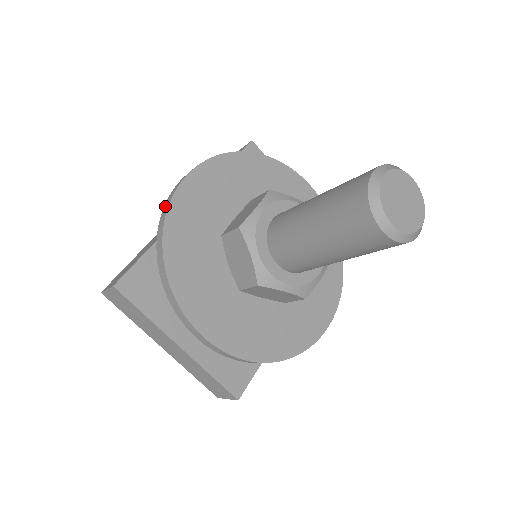
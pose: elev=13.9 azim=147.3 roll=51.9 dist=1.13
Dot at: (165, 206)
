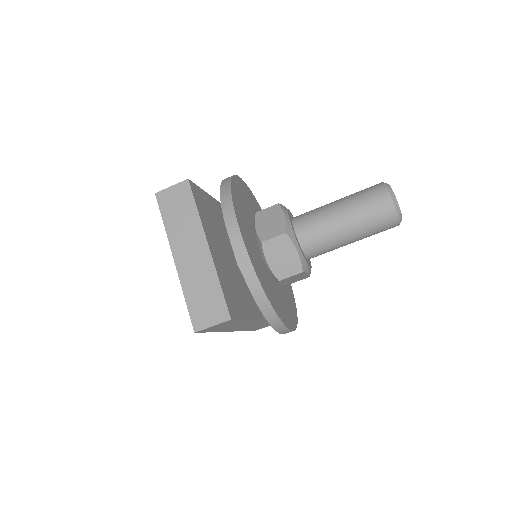
Dot at: occluded
